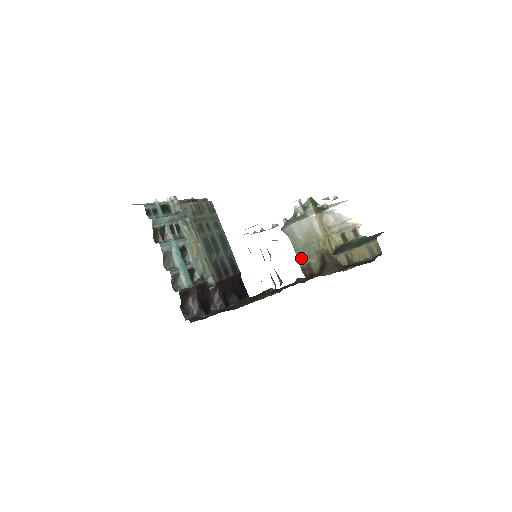
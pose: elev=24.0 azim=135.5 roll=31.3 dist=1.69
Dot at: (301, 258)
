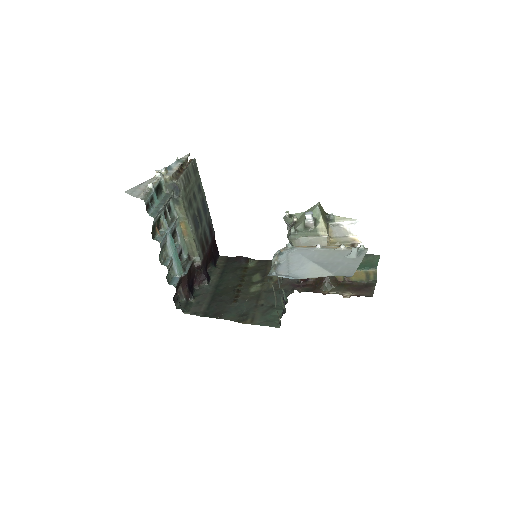
Dot at: occluded
